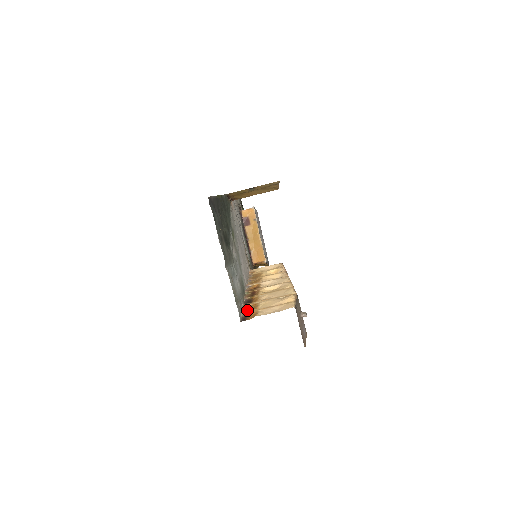
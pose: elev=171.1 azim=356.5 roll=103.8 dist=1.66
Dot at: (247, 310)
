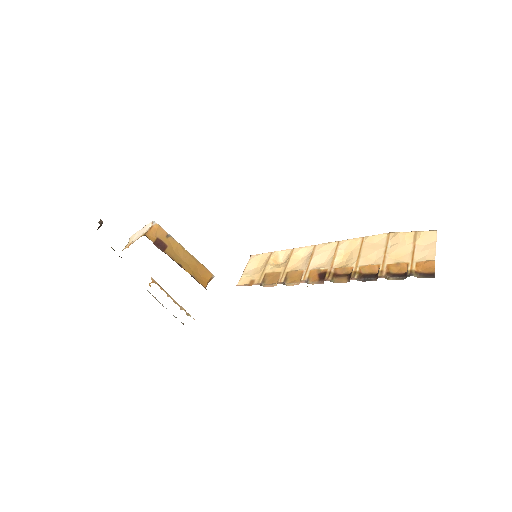
Dot at: (398, 275)
